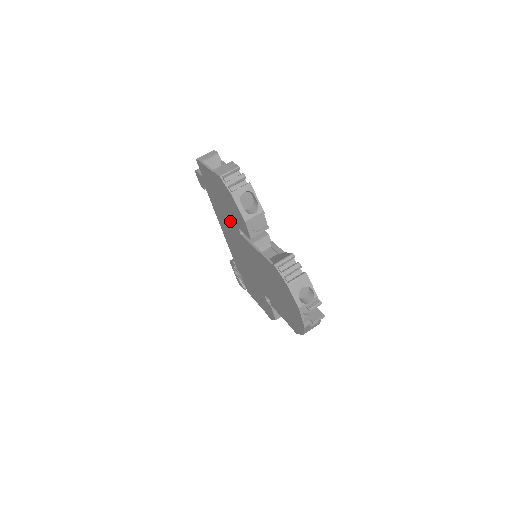
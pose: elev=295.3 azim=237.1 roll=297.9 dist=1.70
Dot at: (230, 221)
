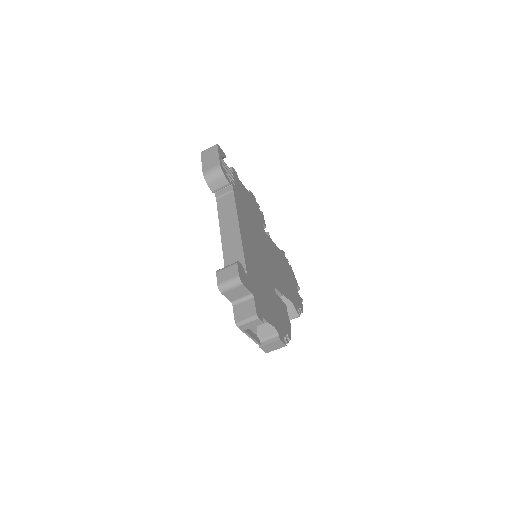
Dot at: occluded
